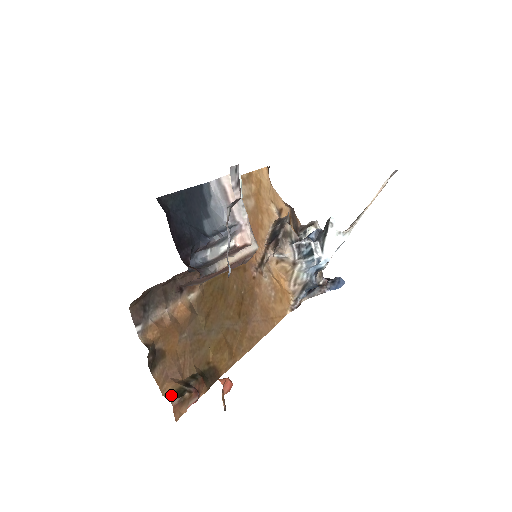
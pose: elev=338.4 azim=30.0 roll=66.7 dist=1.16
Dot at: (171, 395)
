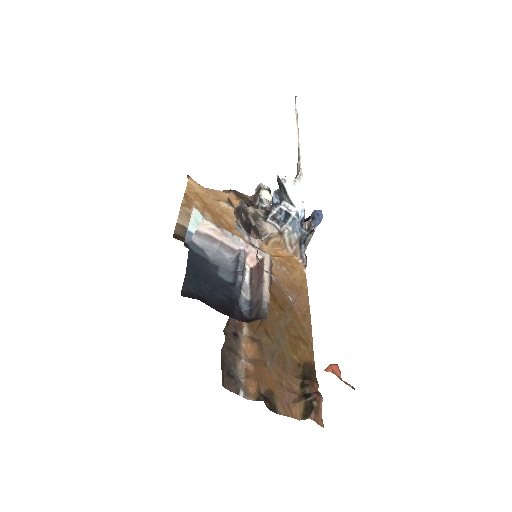
Dot at: (304, 414)
